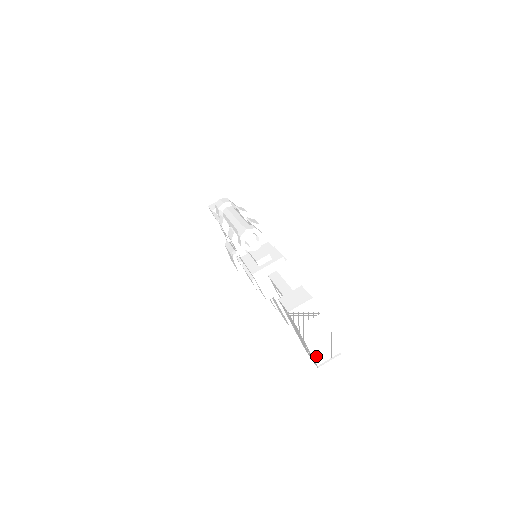
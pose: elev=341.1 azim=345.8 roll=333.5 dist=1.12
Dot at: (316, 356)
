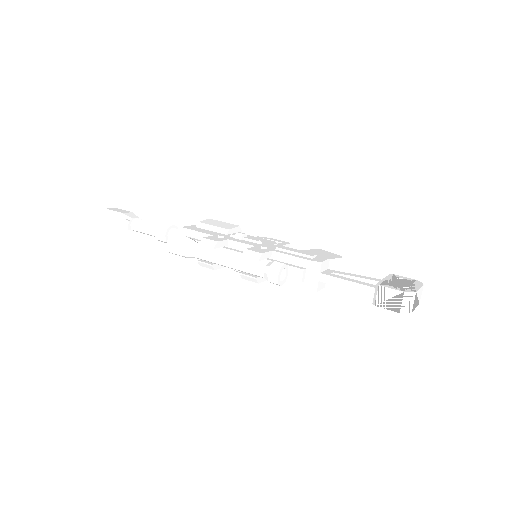
Dot at: (418, 303)
